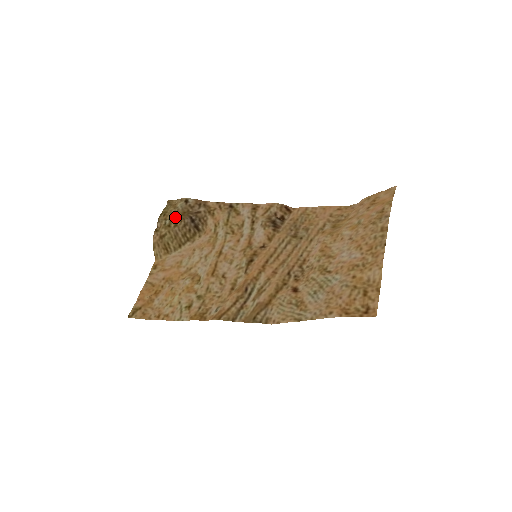
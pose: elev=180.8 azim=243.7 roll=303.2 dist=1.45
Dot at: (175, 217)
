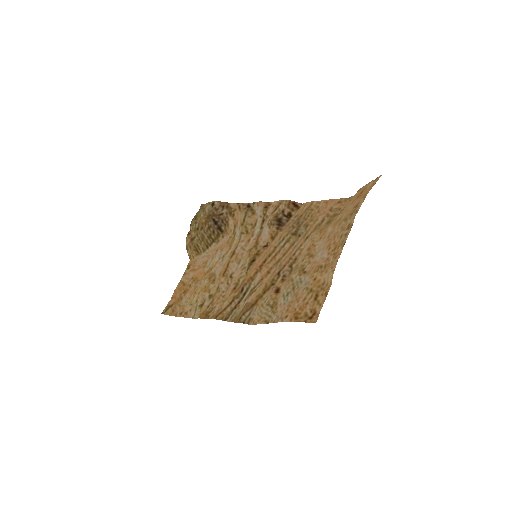
Dot at: (202, 220)
